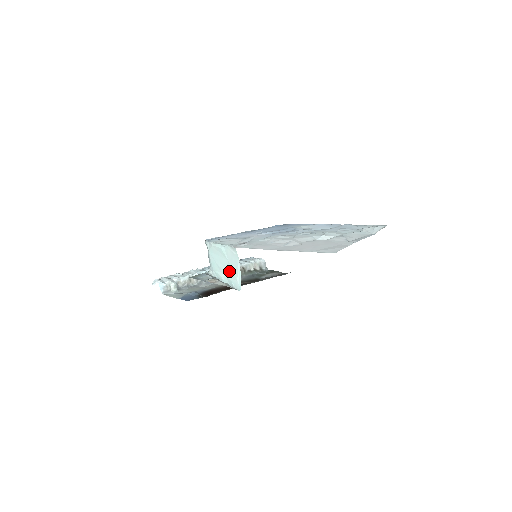
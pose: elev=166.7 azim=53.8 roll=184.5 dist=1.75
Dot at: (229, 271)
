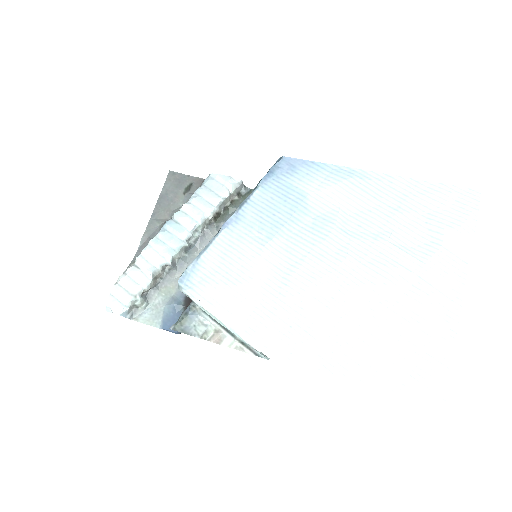
Dot at: occluded
